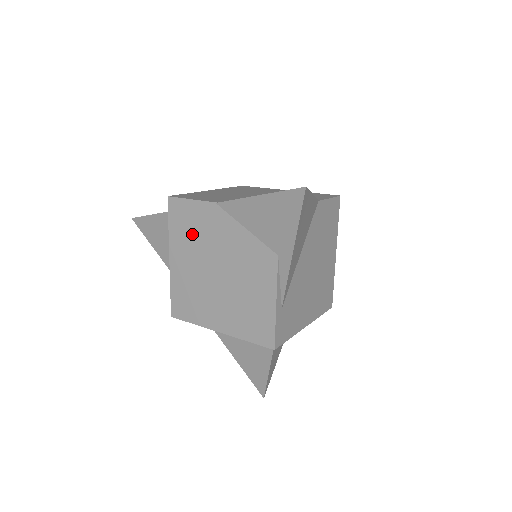
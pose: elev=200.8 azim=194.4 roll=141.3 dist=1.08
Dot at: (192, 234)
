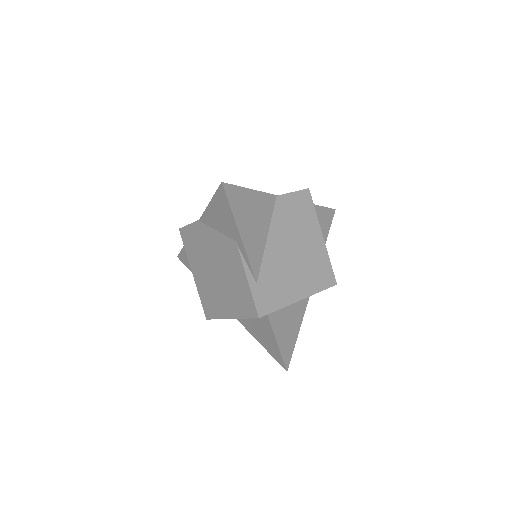
Dot at: (196, 250)
